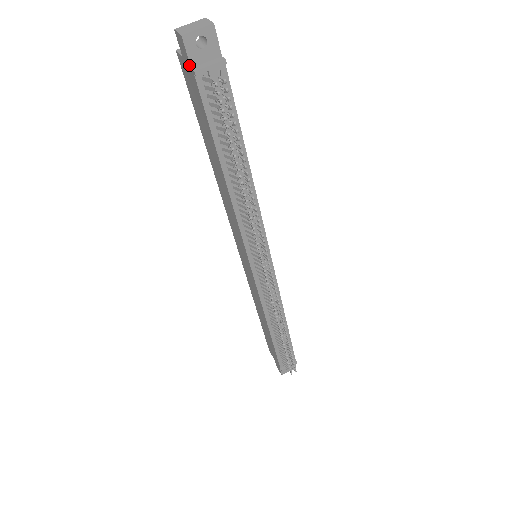
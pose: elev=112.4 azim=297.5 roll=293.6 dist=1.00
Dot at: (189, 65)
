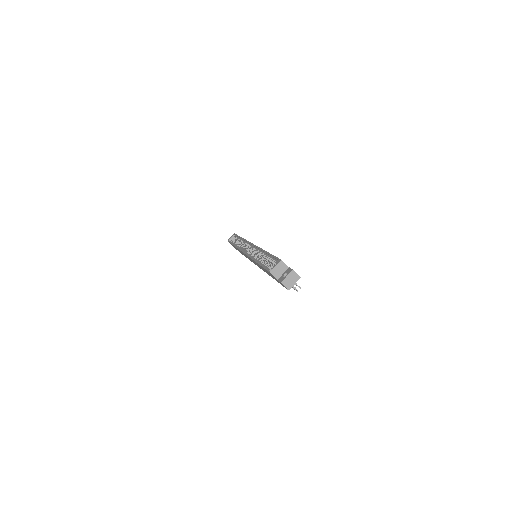
Dot at: occluded
